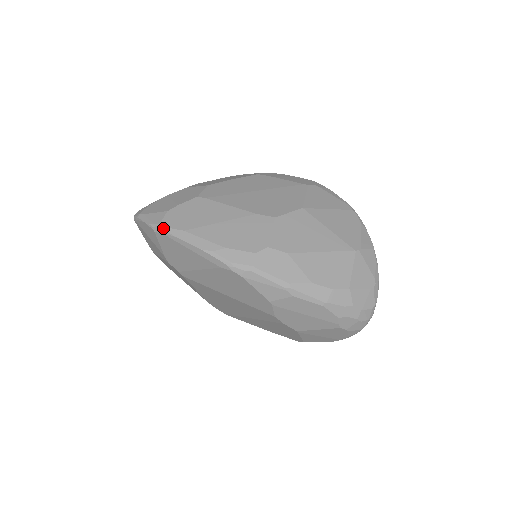
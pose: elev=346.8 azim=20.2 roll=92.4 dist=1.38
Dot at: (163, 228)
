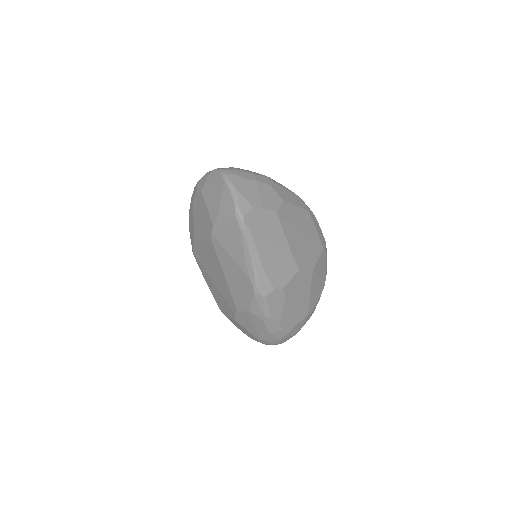
Dot at: (244, 222)
